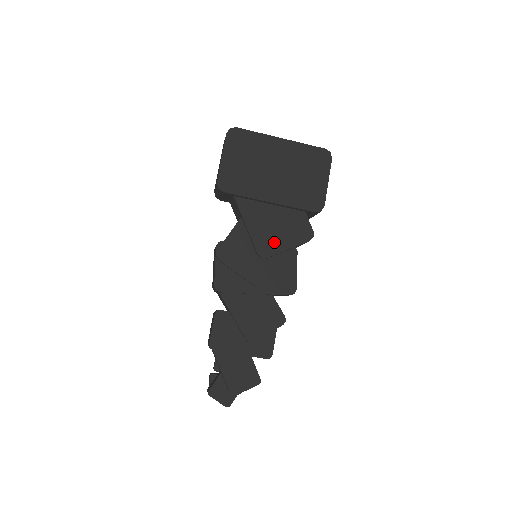
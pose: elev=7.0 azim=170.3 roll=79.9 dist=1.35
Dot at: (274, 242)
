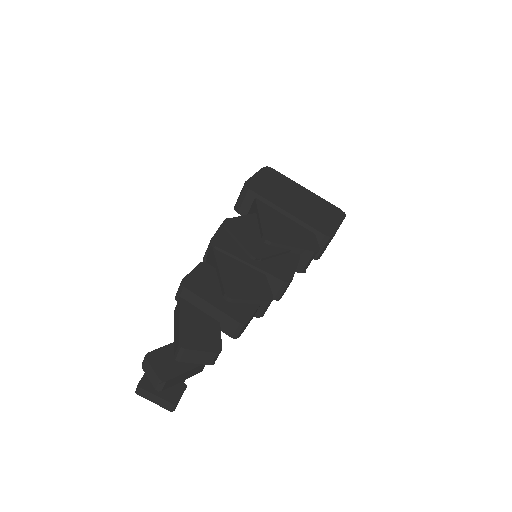
Dot at: (281, 236)
